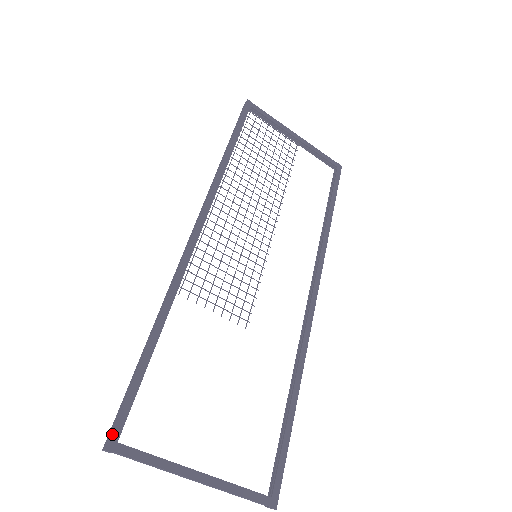
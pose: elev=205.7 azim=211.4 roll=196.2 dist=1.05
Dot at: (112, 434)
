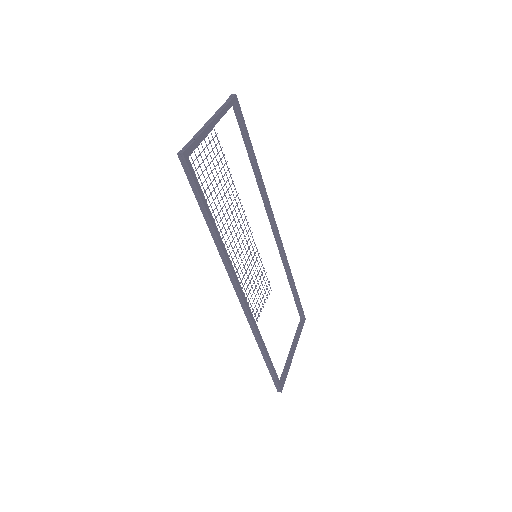
Dot at: (280, 388)
